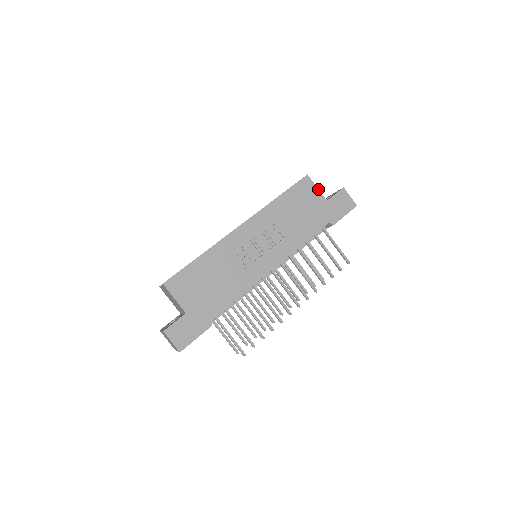
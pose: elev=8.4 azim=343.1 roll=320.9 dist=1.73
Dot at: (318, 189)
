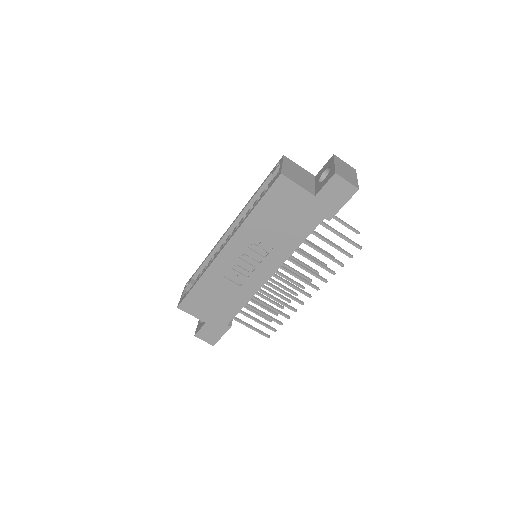
Dot at: (300, 186)
